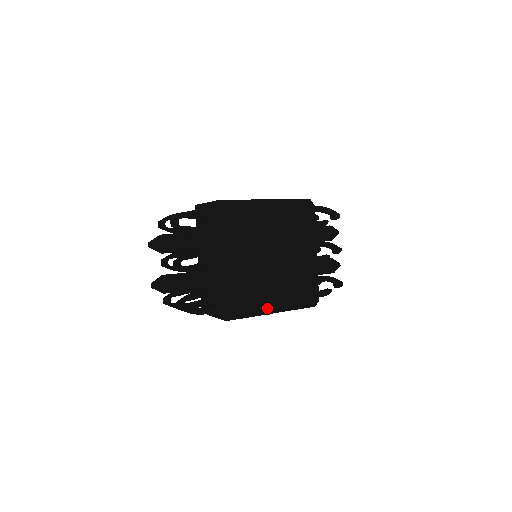
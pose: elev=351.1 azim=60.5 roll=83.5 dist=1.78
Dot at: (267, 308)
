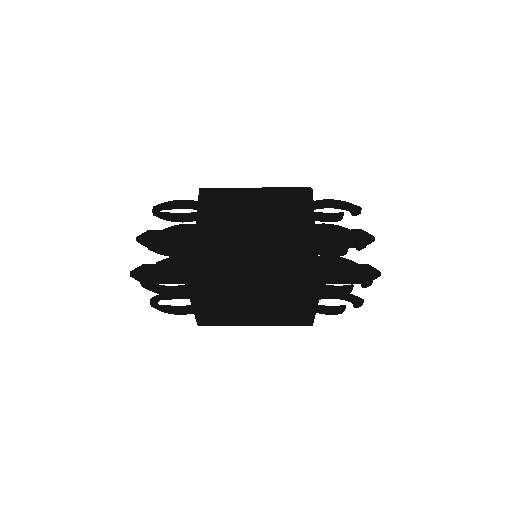
Dot at: (246, 289)
